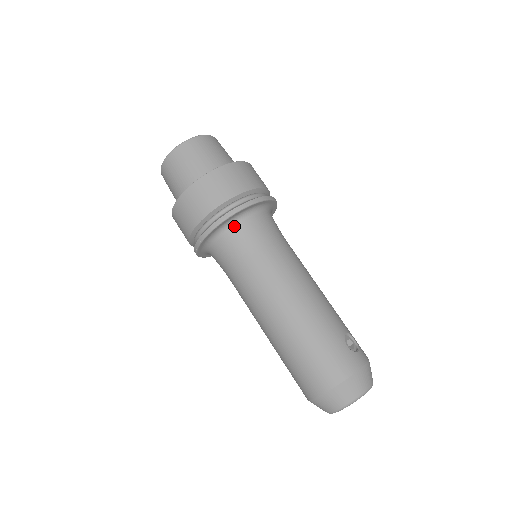
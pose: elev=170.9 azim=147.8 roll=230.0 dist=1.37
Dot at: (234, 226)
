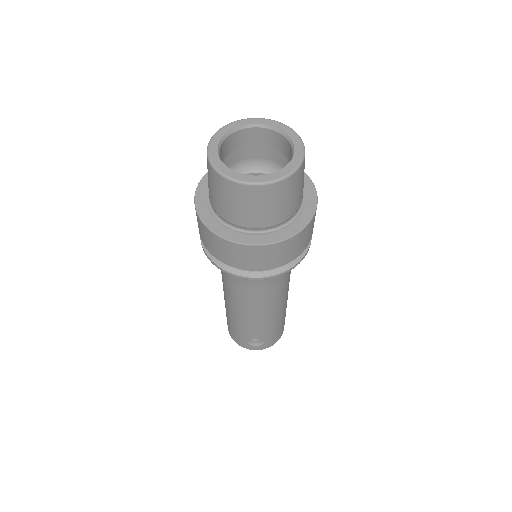
Dot at: occluded
